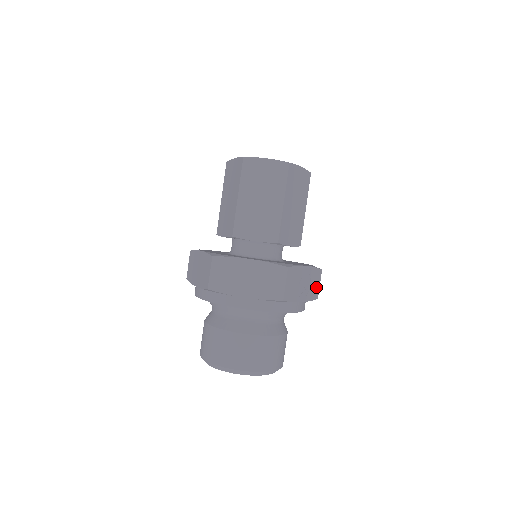
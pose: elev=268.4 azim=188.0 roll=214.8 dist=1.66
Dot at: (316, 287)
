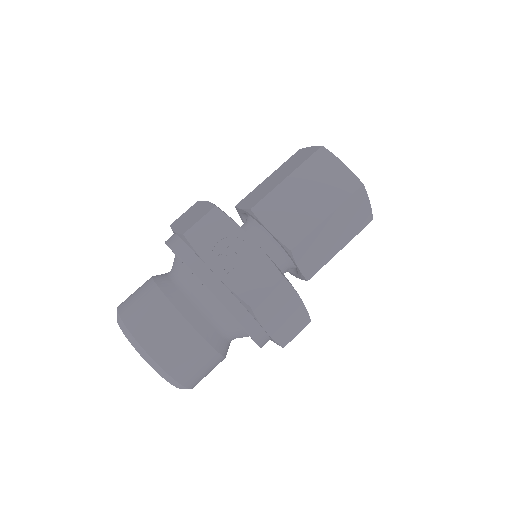
Dot at: (256, 287)
